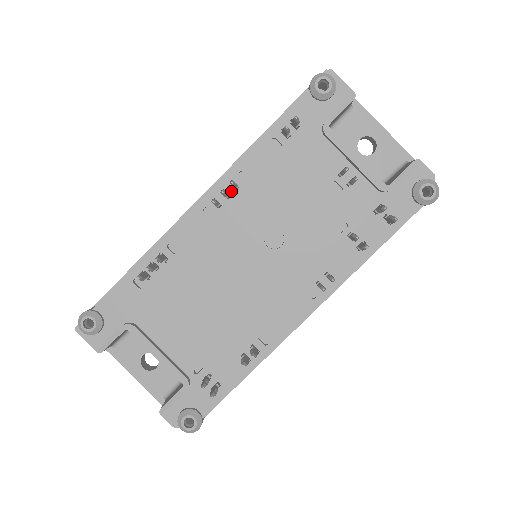
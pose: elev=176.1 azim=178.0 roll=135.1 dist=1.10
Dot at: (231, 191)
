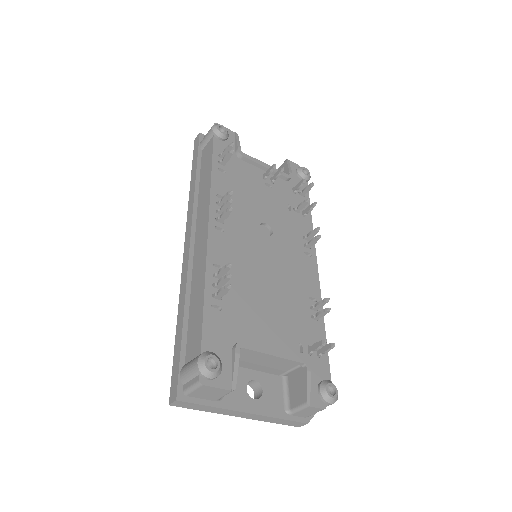
Dot at: occluded
